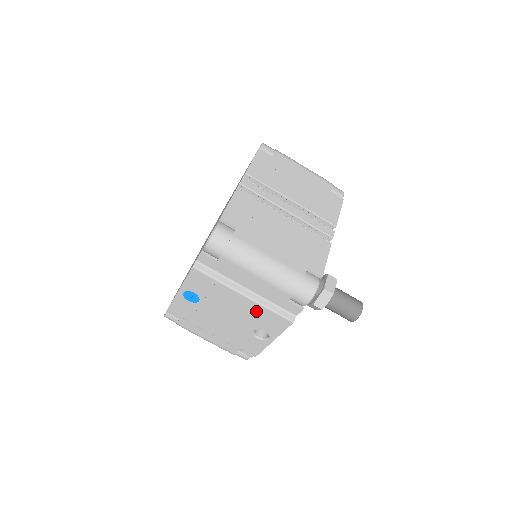
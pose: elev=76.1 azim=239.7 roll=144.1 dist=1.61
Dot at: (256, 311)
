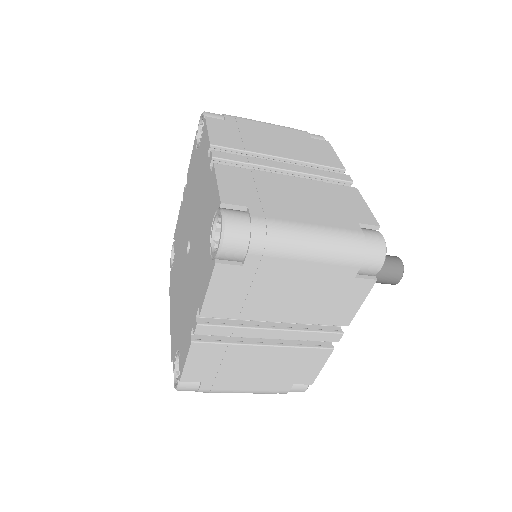
Dot at: occluded
